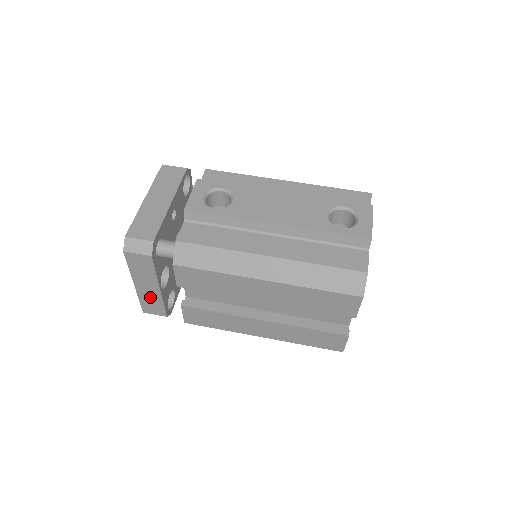
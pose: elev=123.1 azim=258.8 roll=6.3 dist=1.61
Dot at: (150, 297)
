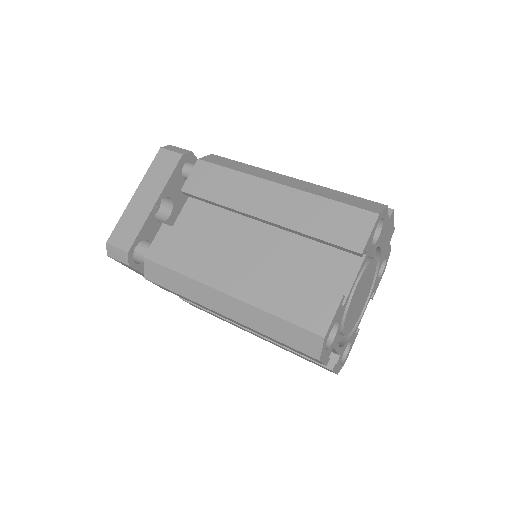
Dot at: (135, 215)
